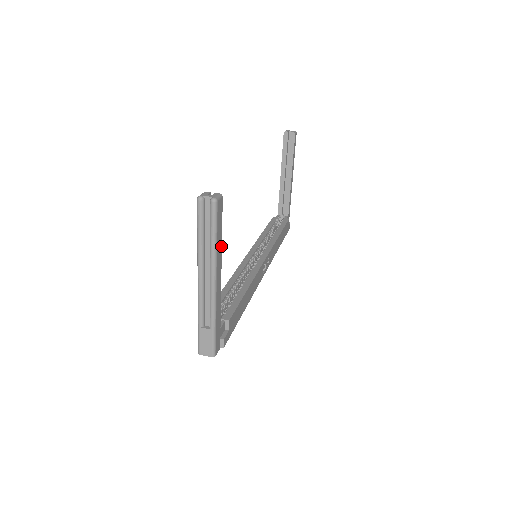
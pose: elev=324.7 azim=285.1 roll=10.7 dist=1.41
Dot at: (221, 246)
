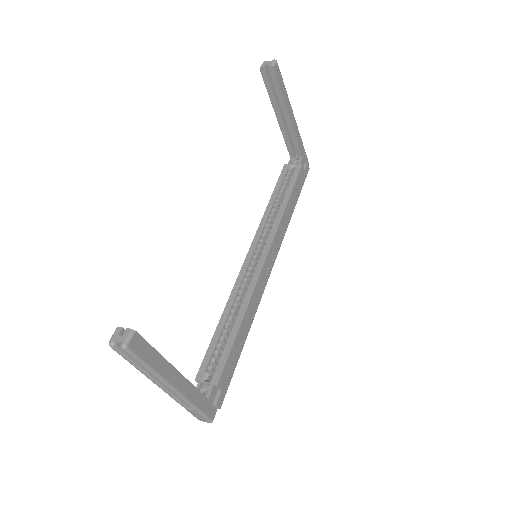
Dot at: (164, 359)
